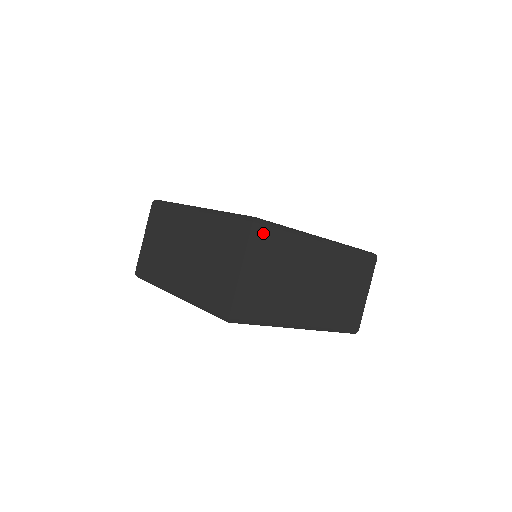
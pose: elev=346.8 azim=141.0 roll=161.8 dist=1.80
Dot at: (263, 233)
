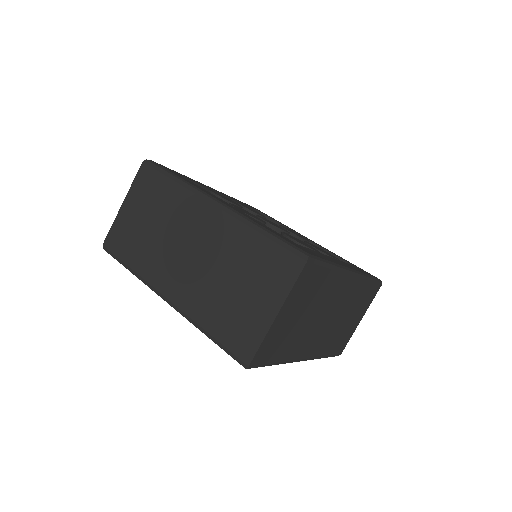
Dot at: (310, 272)
